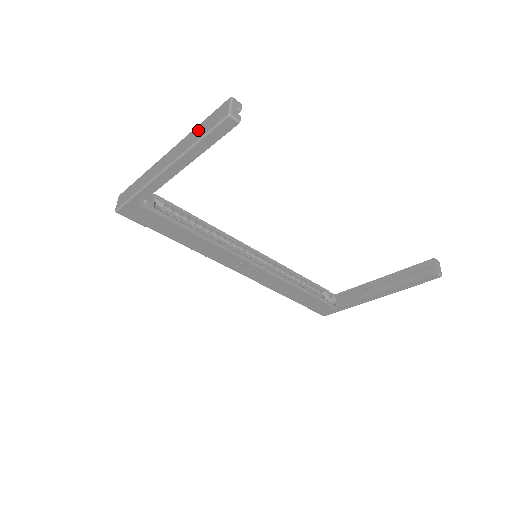
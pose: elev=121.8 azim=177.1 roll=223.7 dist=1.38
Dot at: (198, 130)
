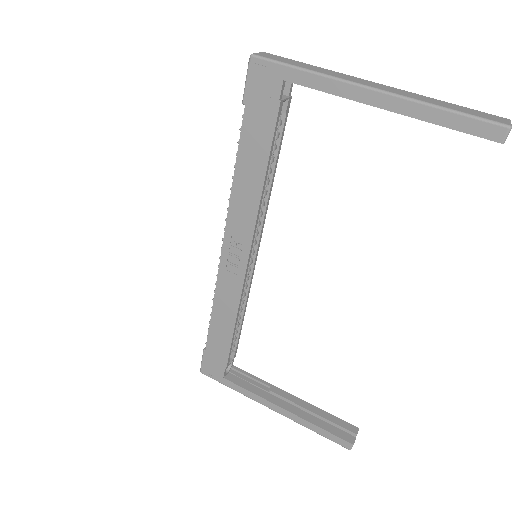
Dot at: (447, 103)
